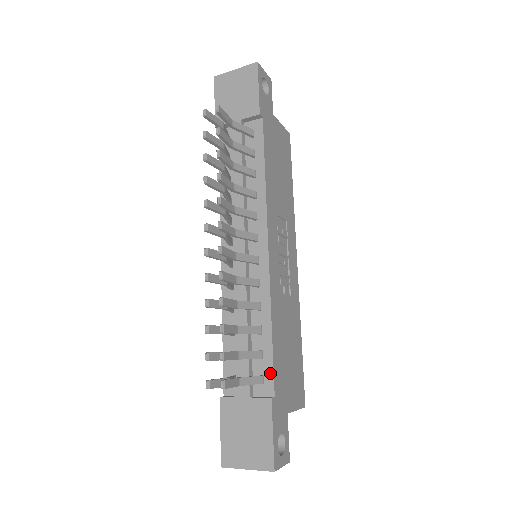
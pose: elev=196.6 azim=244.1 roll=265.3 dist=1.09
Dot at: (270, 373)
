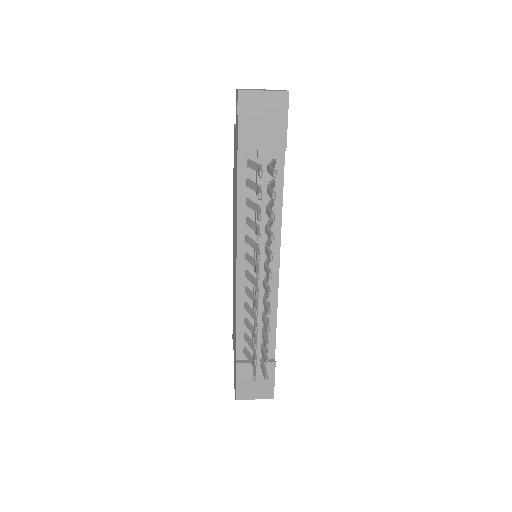
Dot at: (273, 346)
